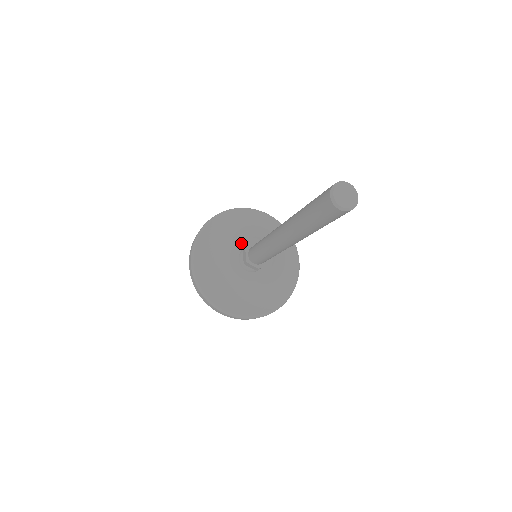
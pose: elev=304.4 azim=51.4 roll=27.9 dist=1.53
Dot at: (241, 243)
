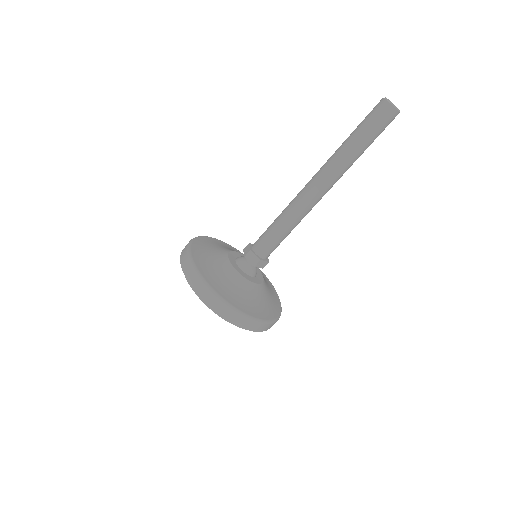
Dot at: (230, 257)
